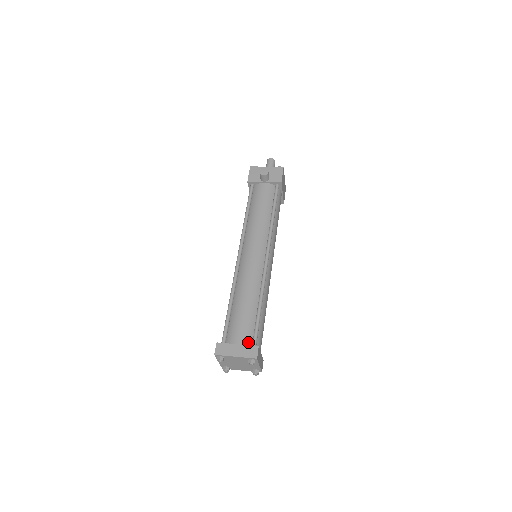
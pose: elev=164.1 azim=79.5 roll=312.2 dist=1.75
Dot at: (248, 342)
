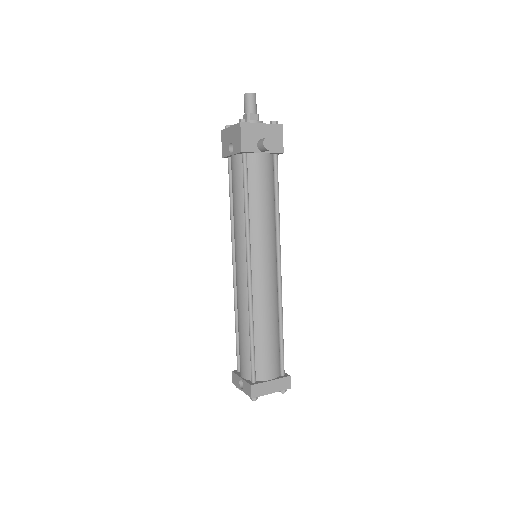
Dot at: (278, 372)
